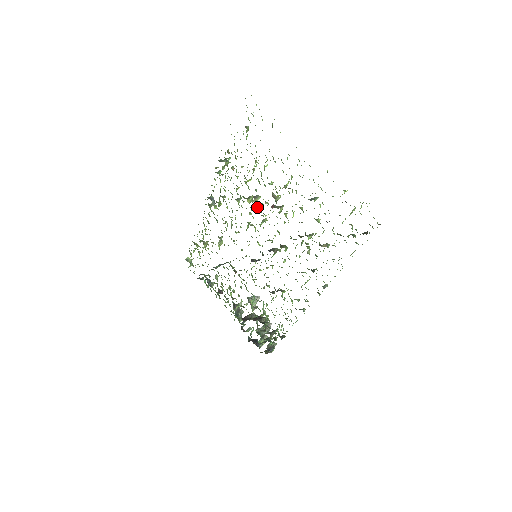
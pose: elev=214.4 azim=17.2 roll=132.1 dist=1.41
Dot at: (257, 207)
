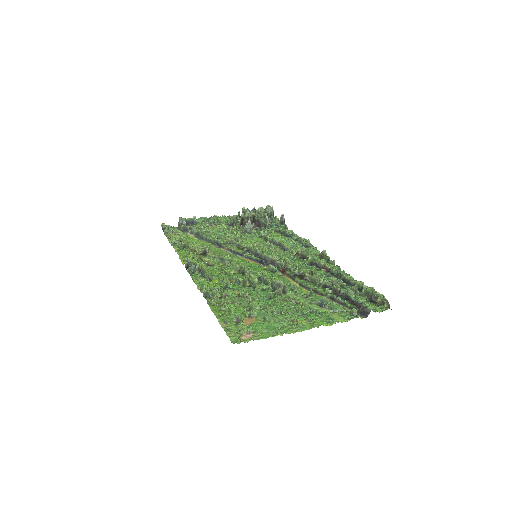
Dot at: (259, 285)
